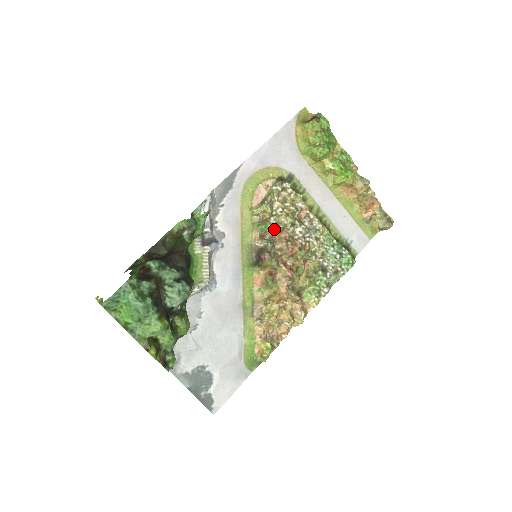
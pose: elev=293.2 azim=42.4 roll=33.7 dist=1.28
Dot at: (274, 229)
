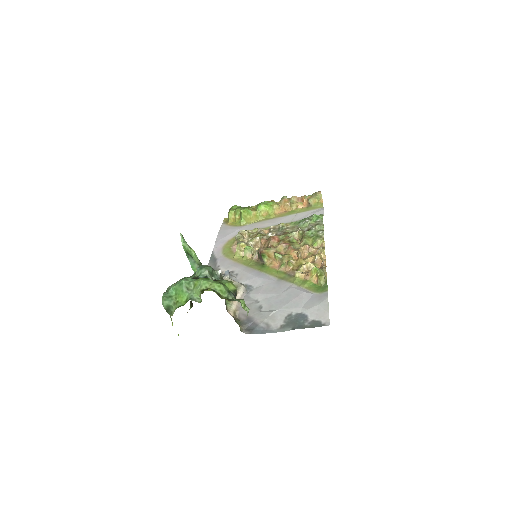
Dot at: occluded
